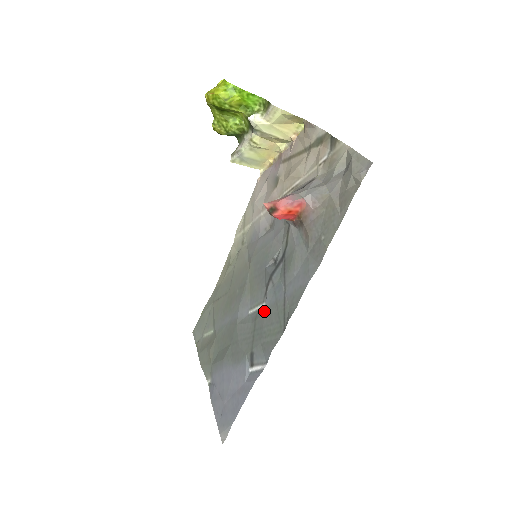
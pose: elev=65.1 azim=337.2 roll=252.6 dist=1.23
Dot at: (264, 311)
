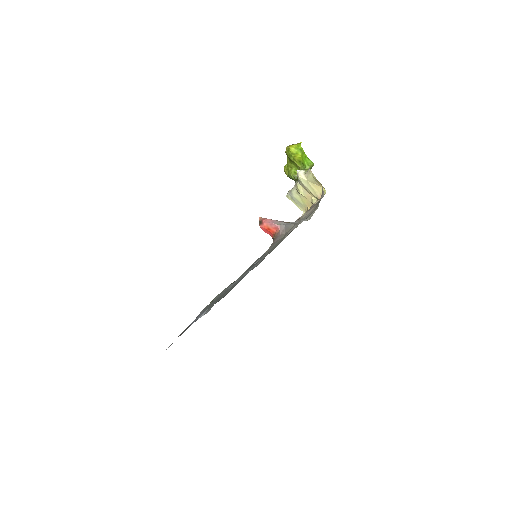
Dot at: occluded
